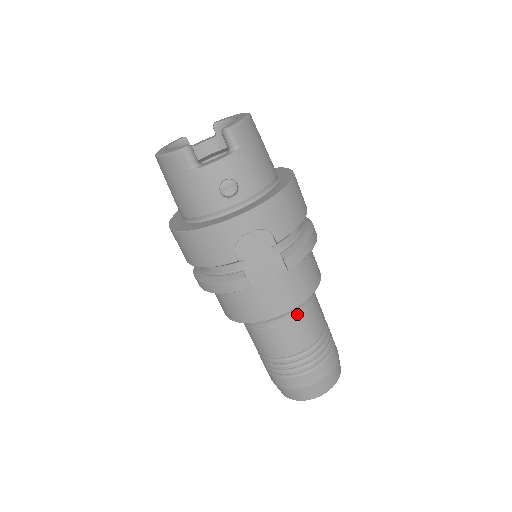
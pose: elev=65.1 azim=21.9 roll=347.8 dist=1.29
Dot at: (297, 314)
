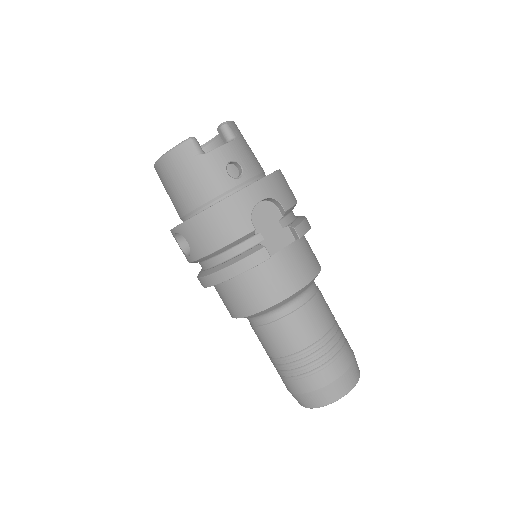
Dot at: (310, 296)
